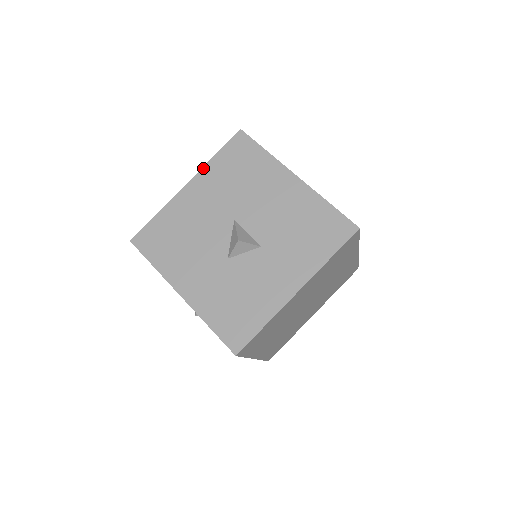
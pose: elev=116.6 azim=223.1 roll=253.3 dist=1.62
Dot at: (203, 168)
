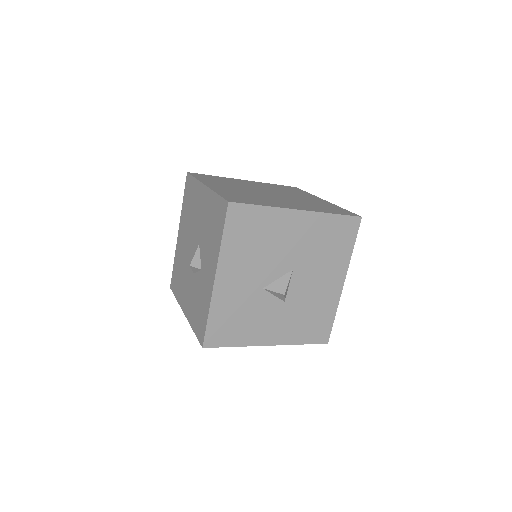
Dot at: (320, 213)
